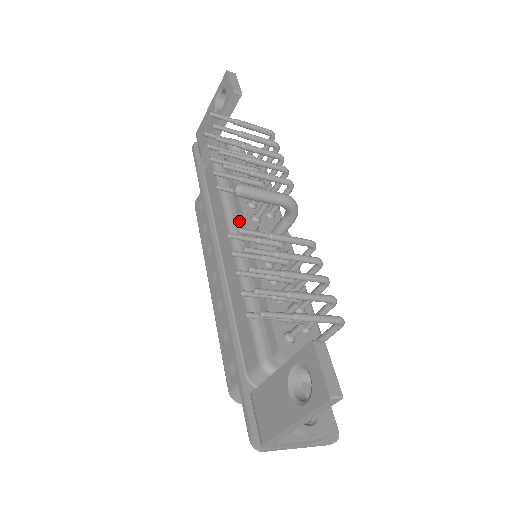
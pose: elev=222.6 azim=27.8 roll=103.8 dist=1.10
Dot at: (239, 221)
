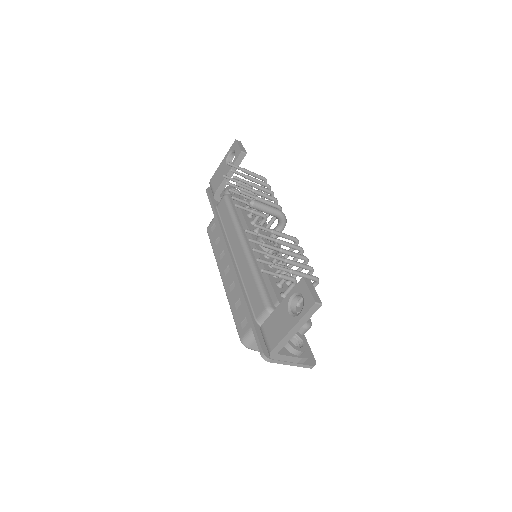
Dot at: (245, 232)
